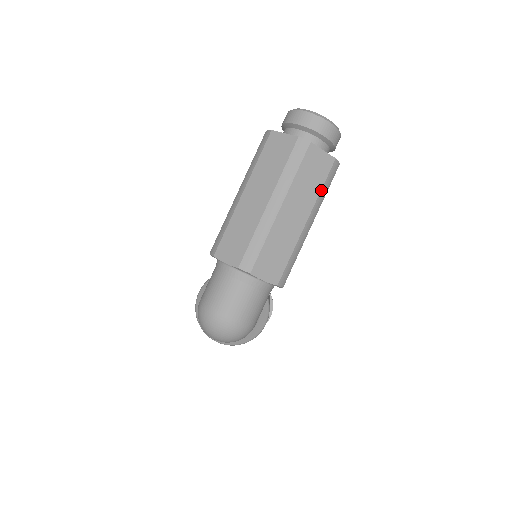
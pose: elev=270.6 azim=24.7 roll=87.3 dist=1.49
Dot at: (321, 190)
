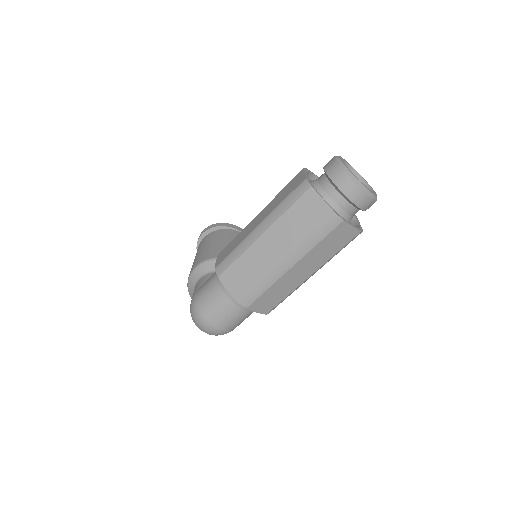
Dot at: (335, 254)
